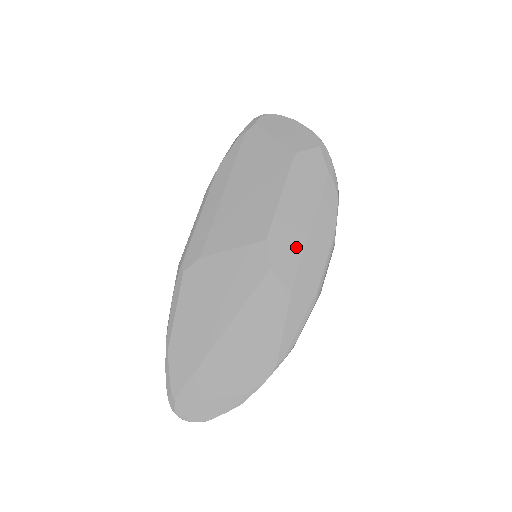
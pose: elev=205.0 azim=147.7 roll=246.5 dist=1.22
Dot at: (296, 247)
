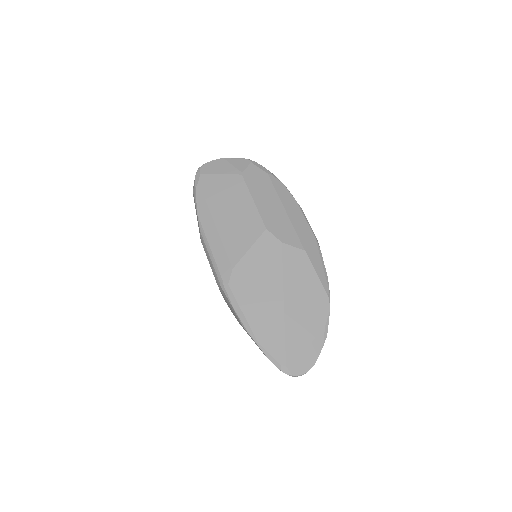
Dot at: (285, 223)
